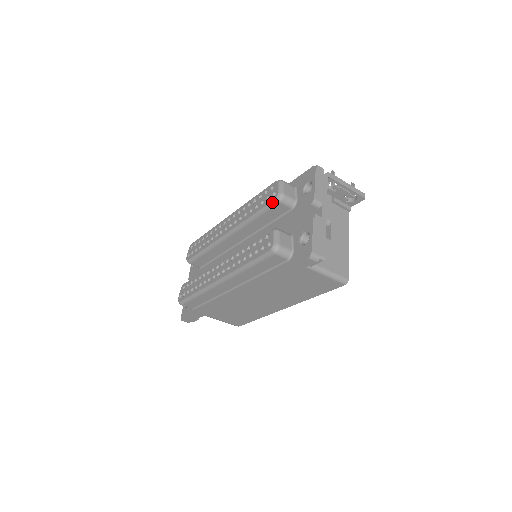
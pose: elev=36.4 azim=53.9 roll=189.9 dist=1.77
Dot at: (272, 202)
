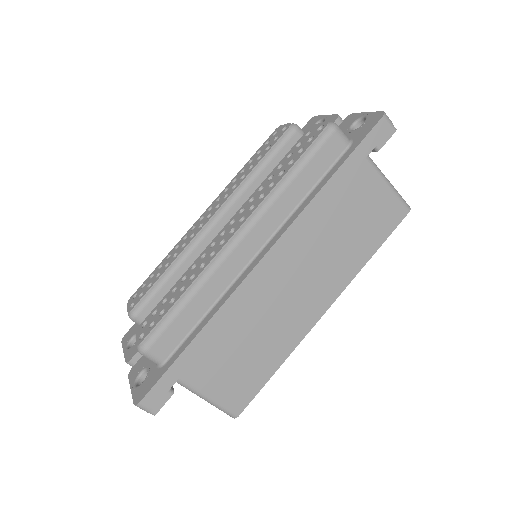
Dot at: (285, 134)
